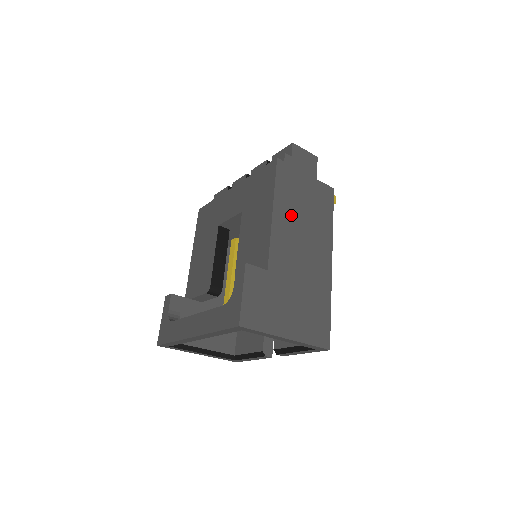
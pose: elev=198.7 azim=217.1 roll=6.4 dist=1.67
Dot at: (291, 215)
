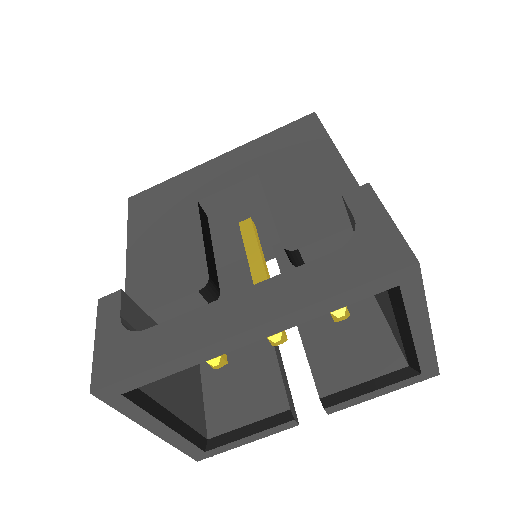
Dot at: occluded
